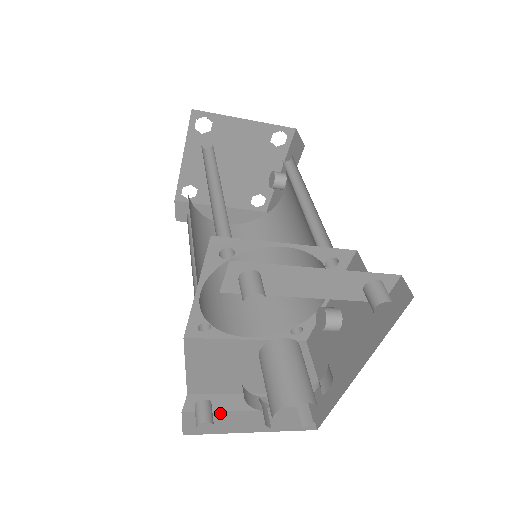
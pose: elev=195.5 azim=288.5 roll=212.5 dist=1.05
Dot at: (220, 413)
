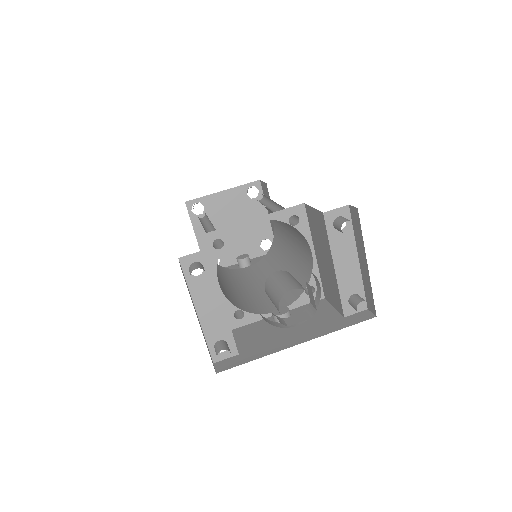
Dot at: (189, 290)
